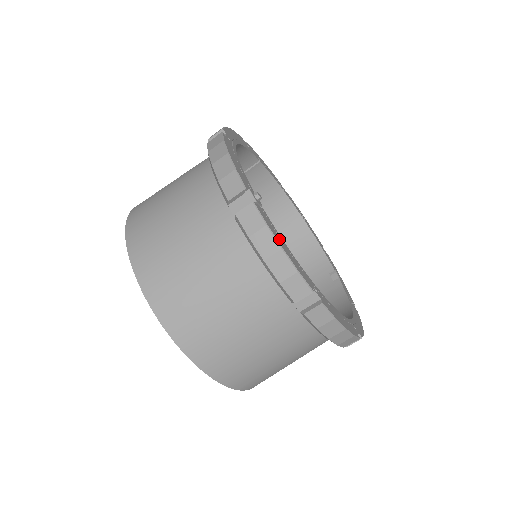
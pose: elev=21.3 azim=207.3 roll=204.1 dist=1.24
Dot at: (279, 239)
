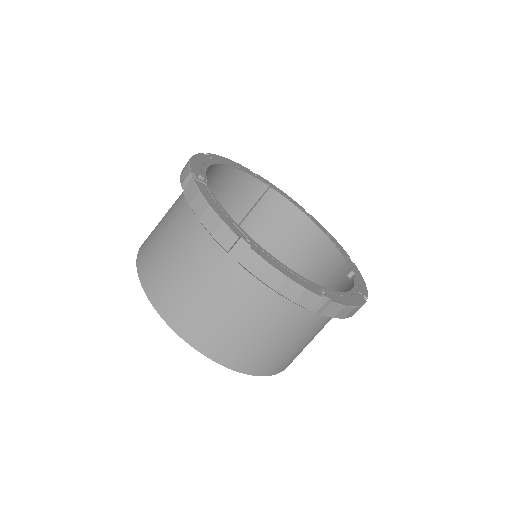
Dot at: (213, 202)
